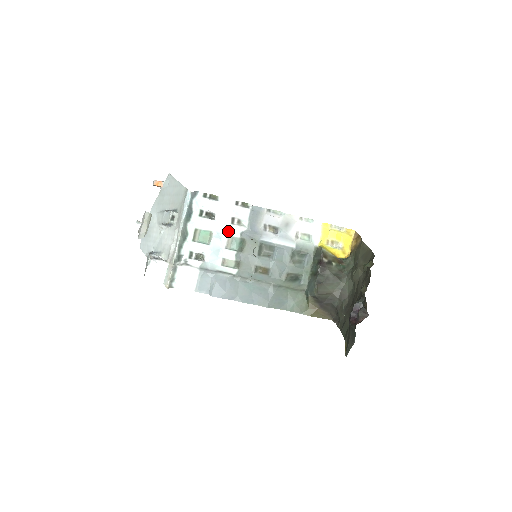
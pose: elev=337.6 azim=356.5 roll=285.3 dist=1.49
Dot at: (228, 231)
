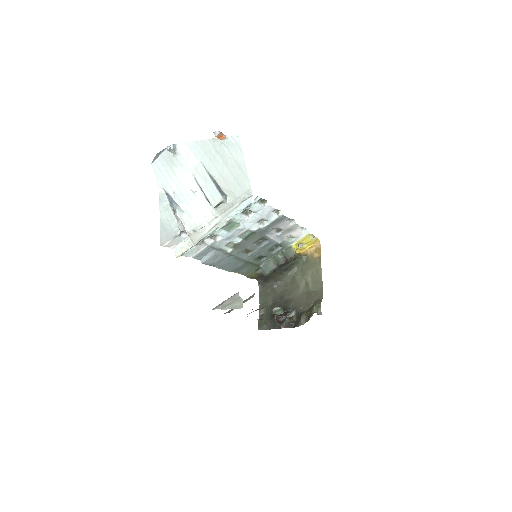
Dot at: (251, 226)
